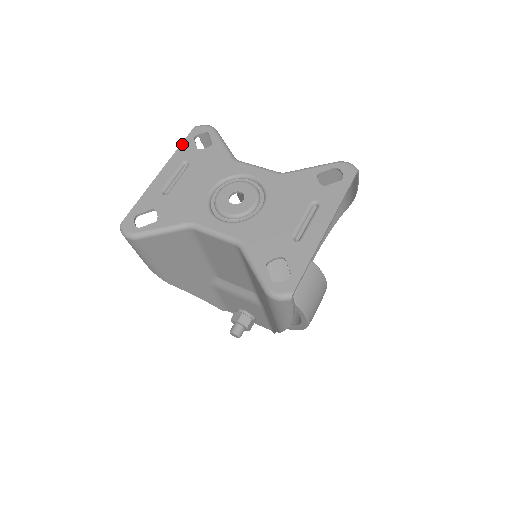
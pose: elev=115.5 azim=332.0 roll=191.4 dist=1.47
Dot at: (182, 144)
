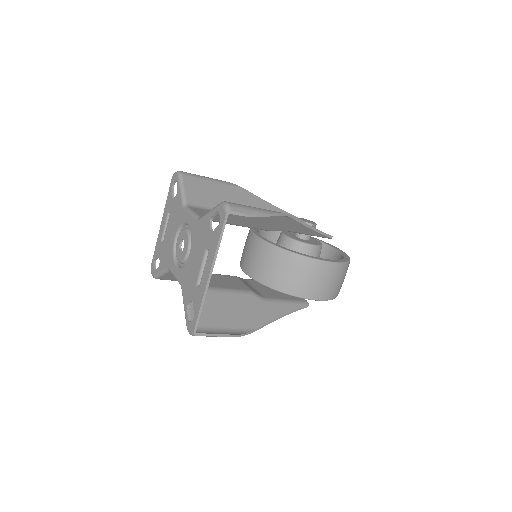
Dot at: (168, 194)
